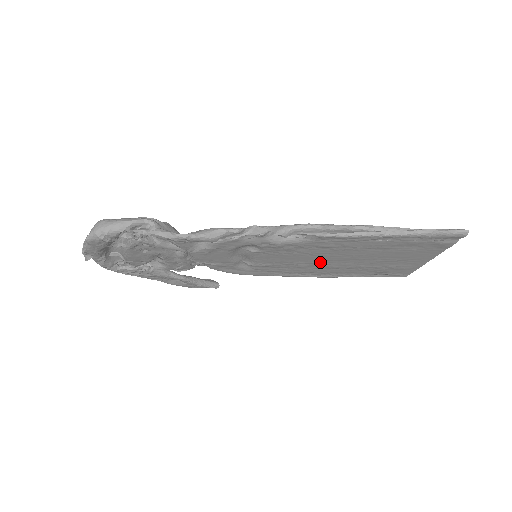
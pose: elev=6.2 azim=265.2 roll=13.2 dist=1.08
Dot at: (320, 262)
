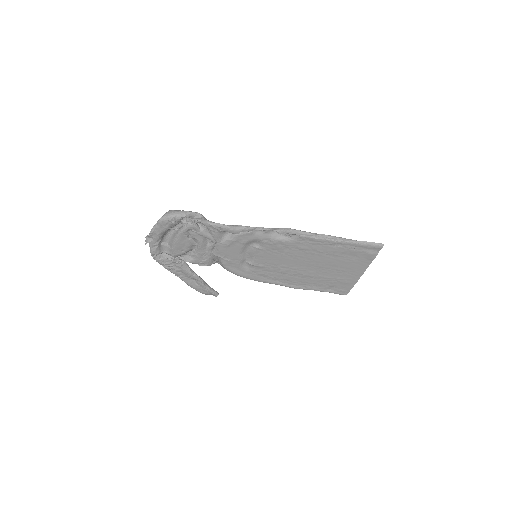
Dot at: (295, 267)
